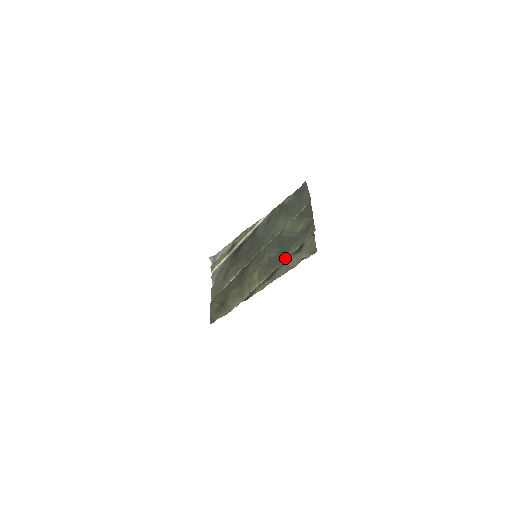
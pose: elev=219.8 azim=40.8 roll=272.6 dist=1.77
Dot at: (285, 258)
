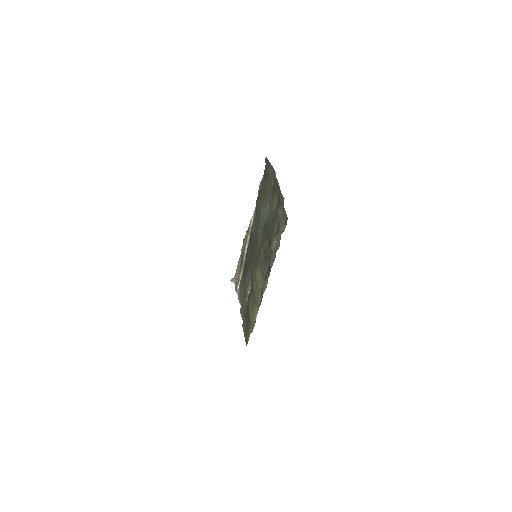
Dot at: occluded
